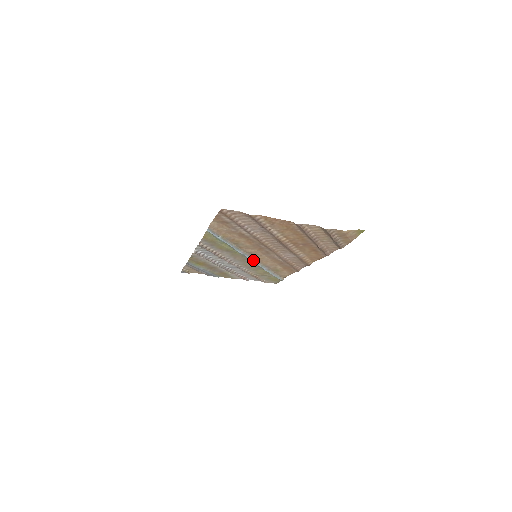
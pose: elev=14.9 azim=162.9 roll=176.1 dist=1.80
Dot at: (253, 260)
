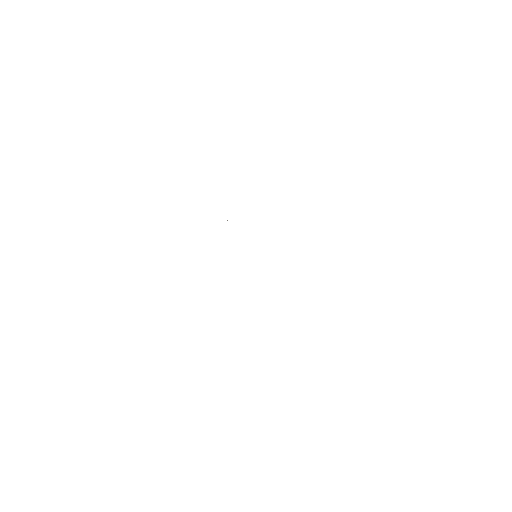
Dot at: occluded
